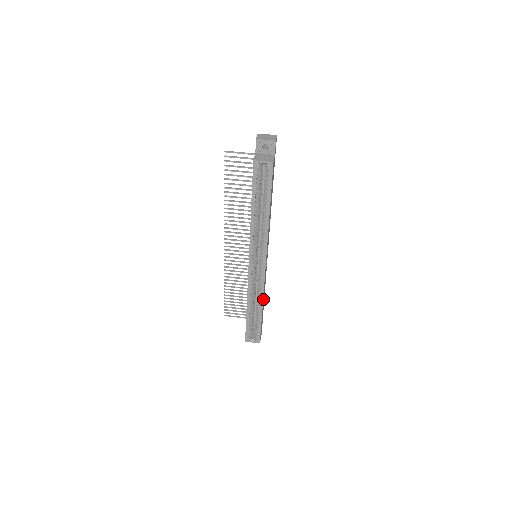
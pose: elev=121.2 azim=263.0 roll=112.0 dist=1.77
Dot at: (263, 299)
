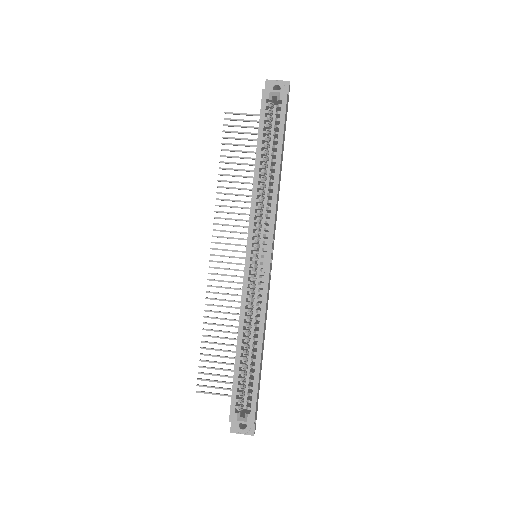
Dot at: occluded
